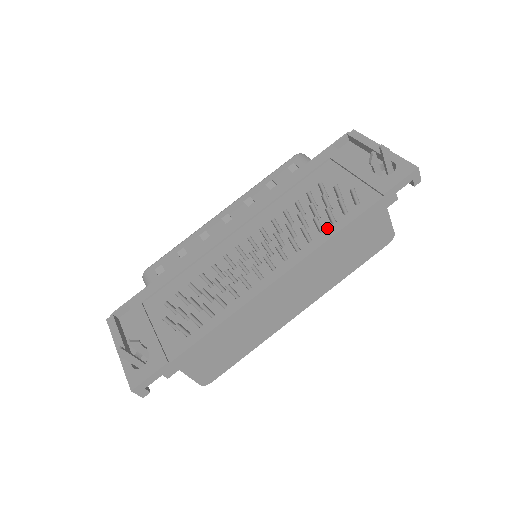
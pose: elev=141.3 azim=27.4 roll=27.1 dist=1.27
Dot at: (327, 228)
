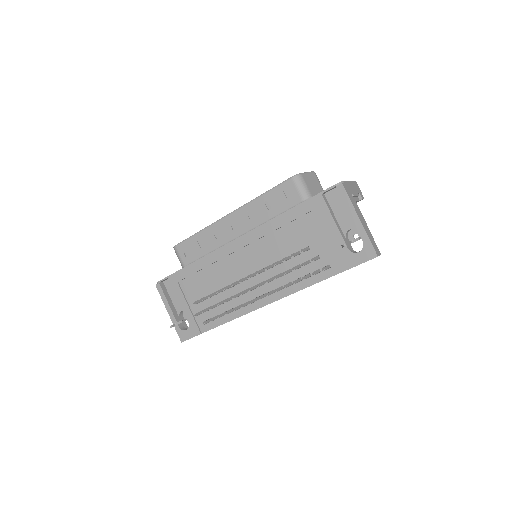
Dot at: occluded
